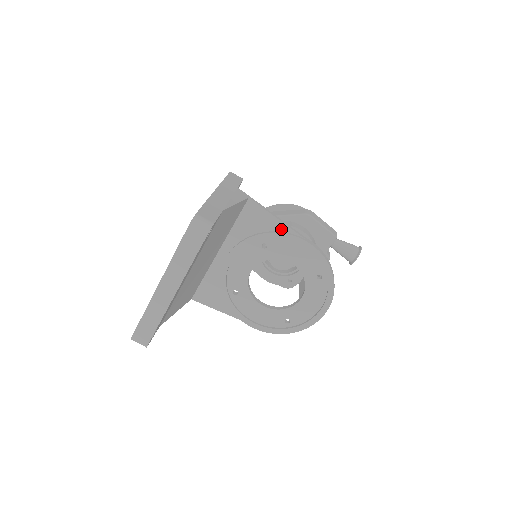
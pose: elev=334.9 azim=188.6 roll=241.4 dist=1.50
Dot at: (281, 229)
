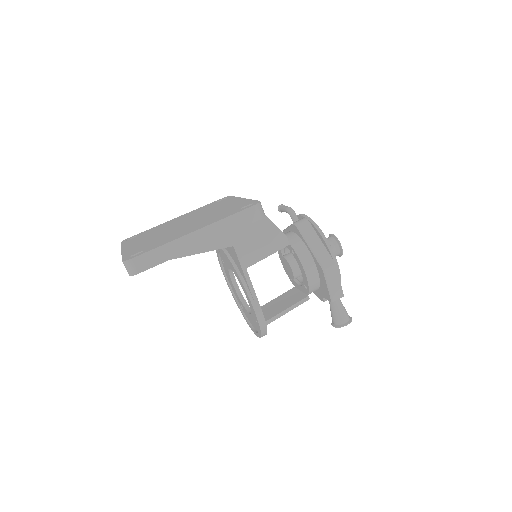
Dot at: (245, 281)
